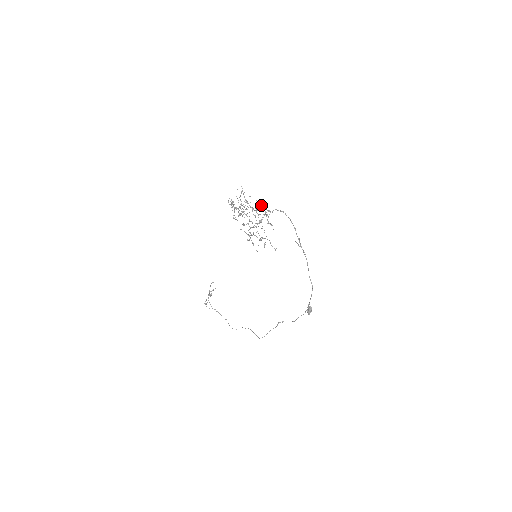
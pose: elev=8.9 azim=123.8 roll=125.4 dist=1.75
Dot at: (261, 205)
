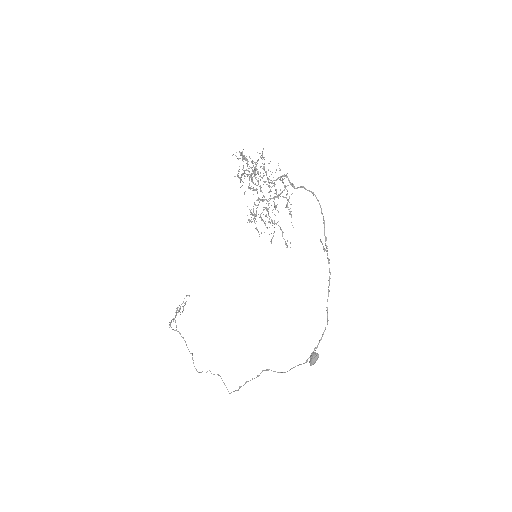
Dot at: (283, 175)
